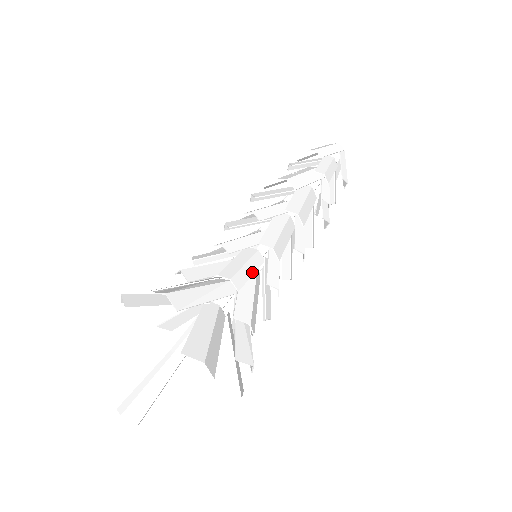
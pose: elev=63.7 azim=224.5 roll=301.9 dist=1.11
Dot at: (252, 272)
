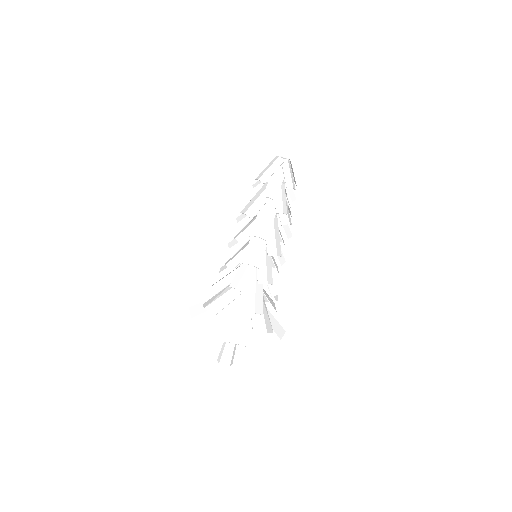
Dot at: (252, 274)
